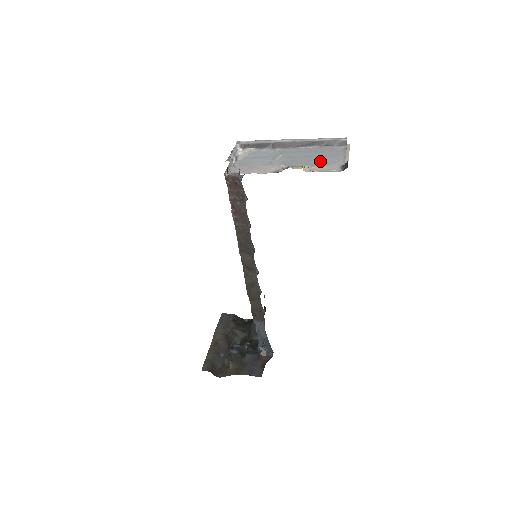
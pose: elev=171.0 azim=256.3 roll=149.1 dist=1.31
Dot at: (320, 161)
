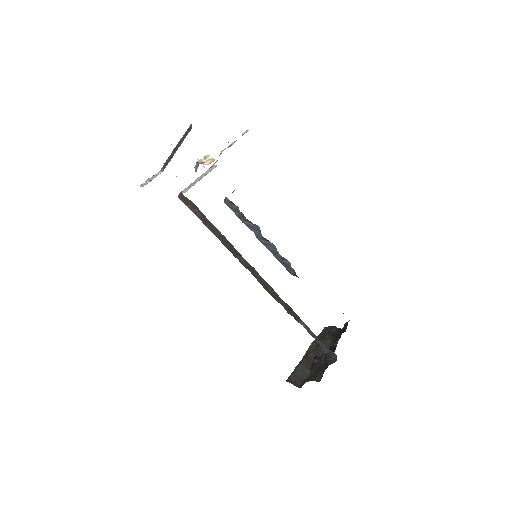
Dot at: occluded
